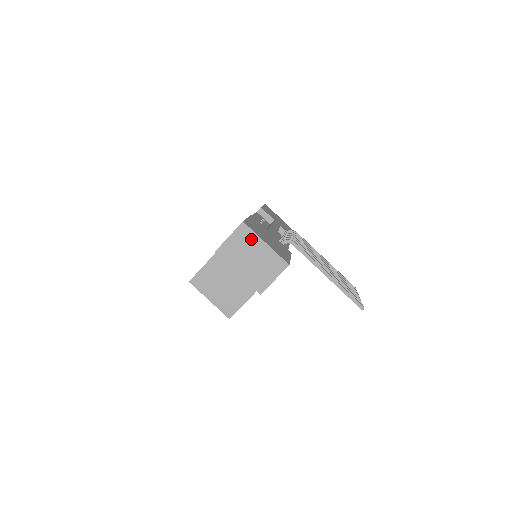
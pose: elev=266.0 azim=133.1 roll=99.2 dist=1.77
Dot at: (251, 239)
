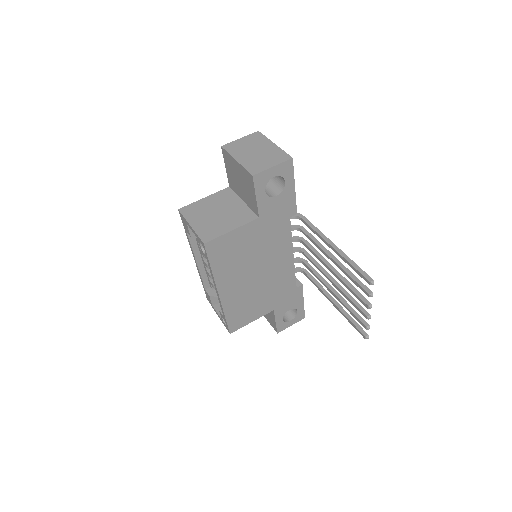
Dot at: (261, 141)
